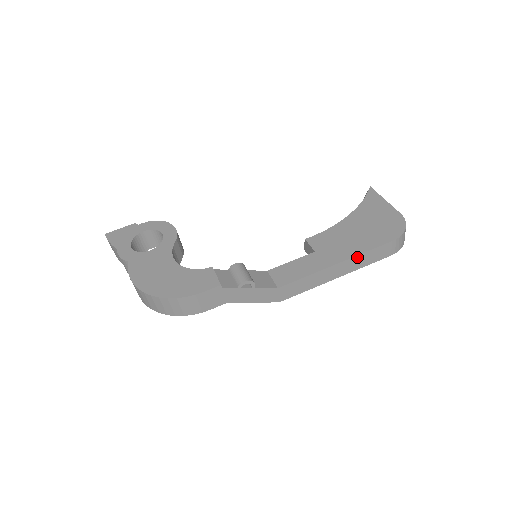
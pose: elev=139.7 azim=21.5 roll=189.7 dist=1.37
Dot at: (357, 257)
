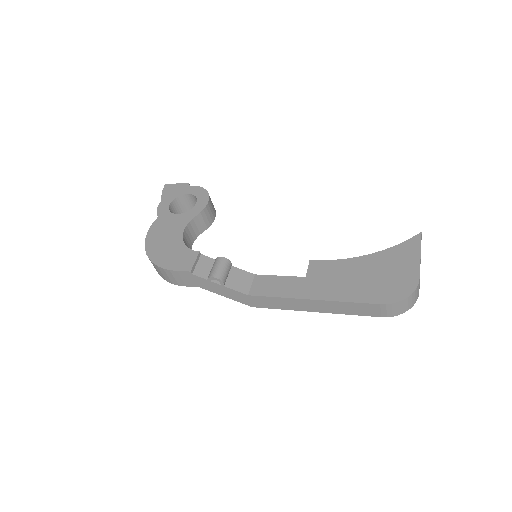
Dot at: (336, 302)
